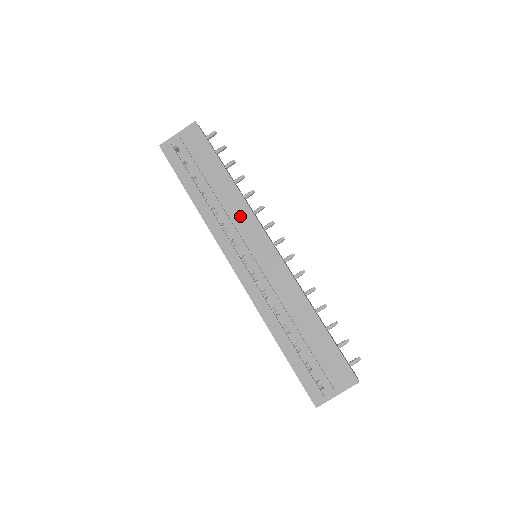
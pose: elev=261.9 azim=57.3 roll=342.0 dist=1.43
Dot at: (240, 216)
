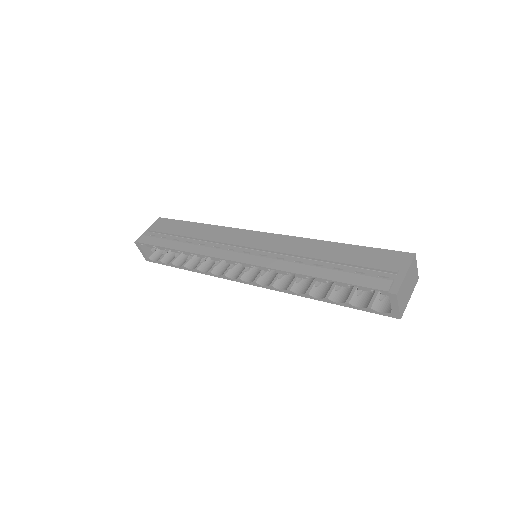
Dot at: (225, 235)
